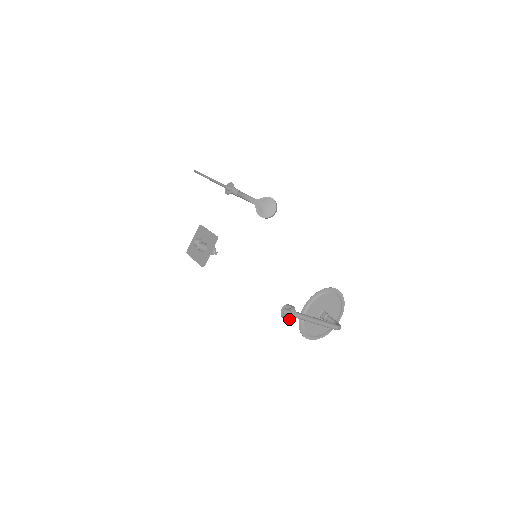
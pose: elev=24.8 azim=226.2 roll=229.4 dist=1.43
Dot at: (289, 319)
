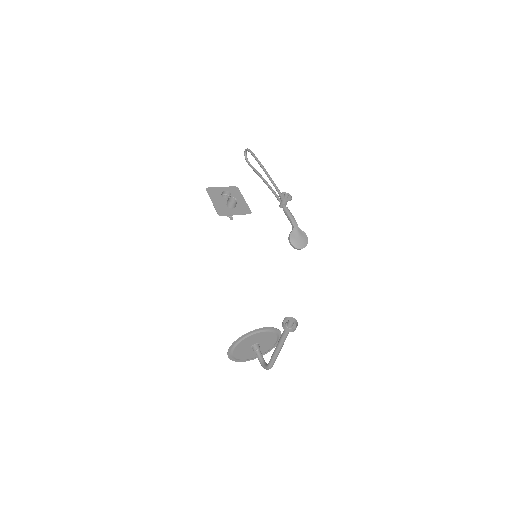
Dot at: (288, 330)
